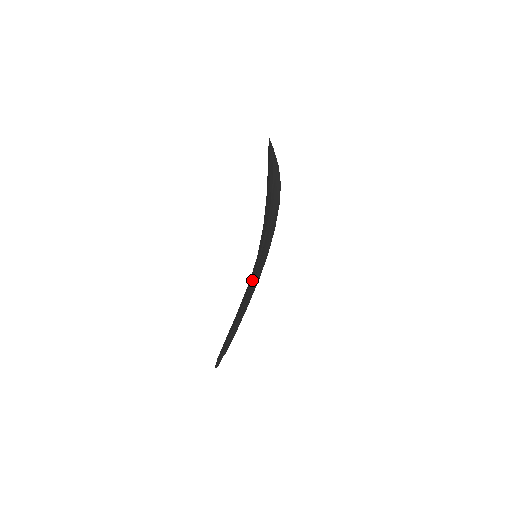
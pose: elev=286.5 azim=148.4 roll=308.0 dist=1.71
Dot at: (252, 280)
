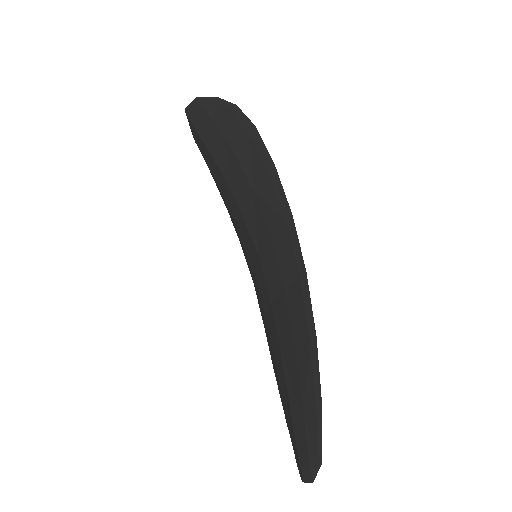
Dot at: (294, 245)
